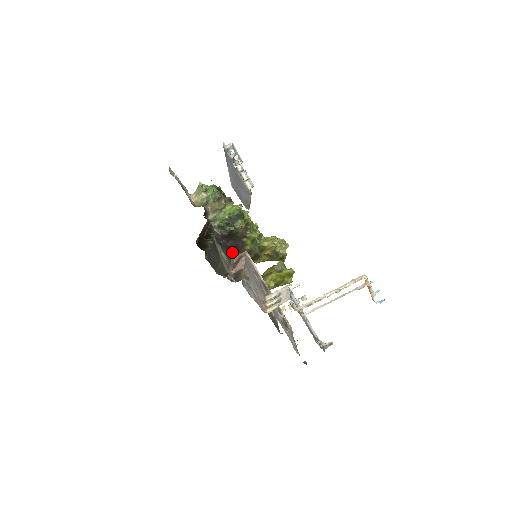
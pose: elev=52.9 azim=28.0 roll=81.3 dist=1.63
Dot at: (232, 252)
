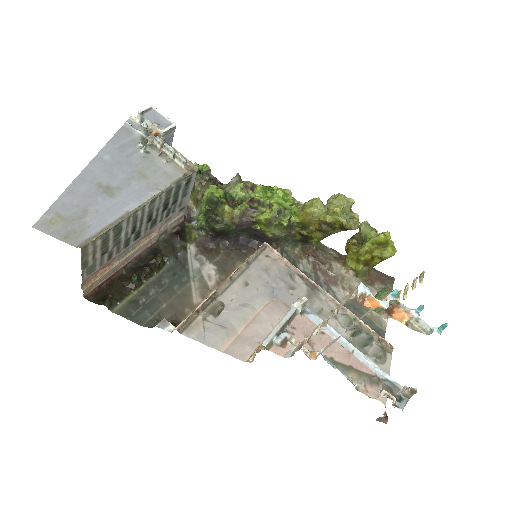
Dot at: (256, 246)
